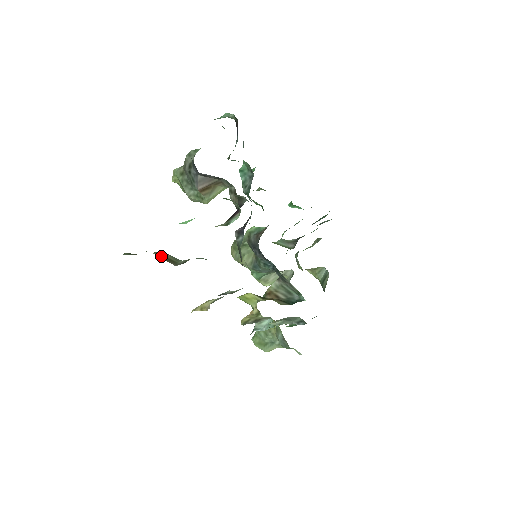
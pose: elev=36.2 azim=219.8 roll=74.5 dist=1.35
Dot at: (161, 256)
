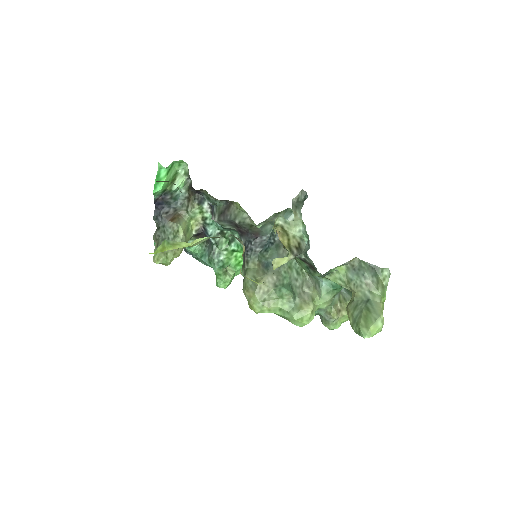
Dot at: occluded
